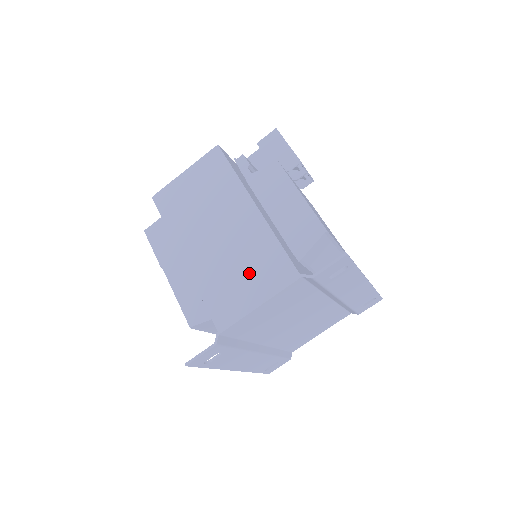
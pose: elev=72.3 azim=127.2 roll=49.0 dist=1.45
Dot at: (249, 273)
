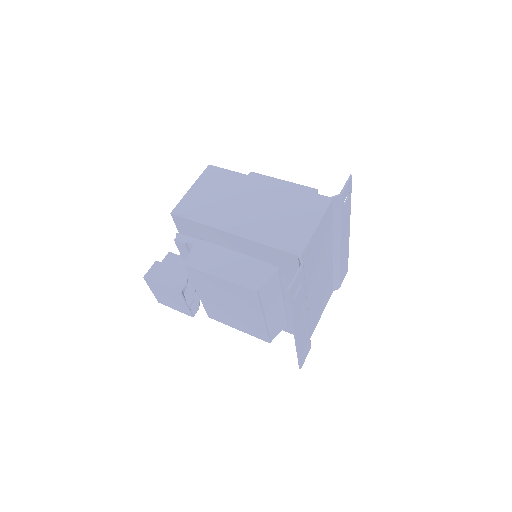
Dot at: (294, 214)
